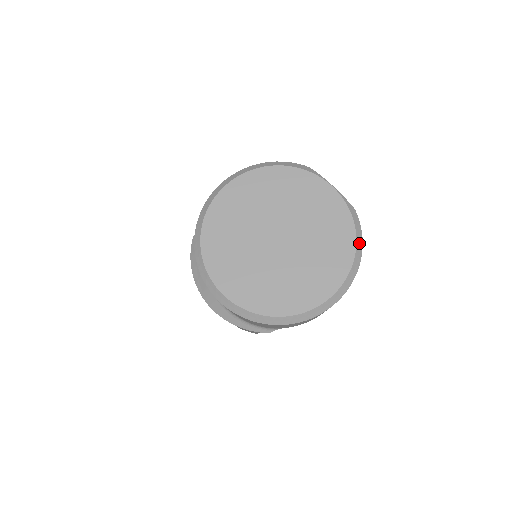
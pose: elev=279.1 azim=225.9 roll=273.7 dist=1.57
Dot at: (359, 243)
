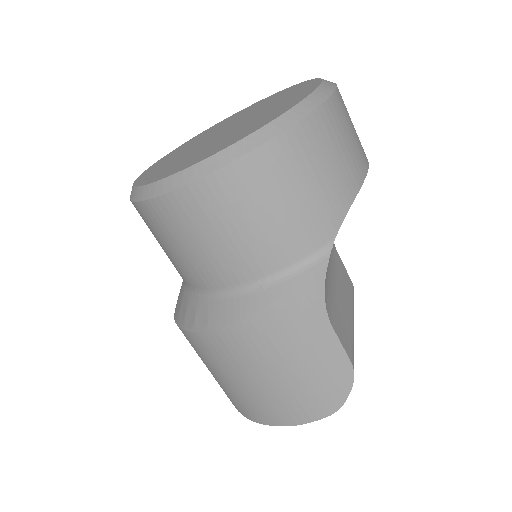
Dot at: occluded
